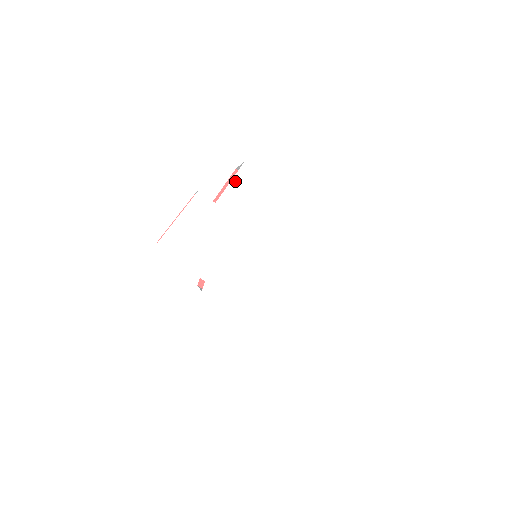
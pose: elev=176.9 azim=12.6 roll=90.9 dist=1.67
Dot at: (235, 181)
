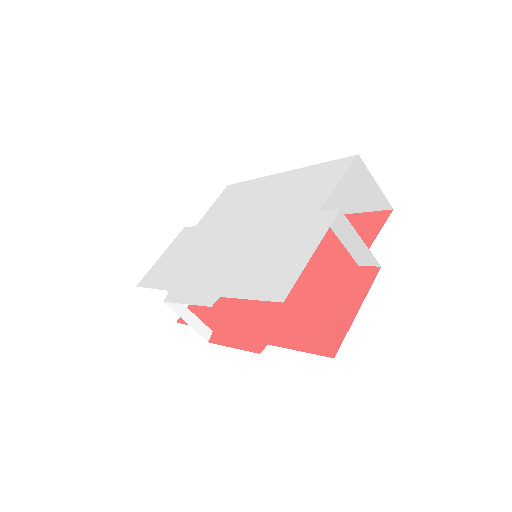
Dot at: (217, 201)
